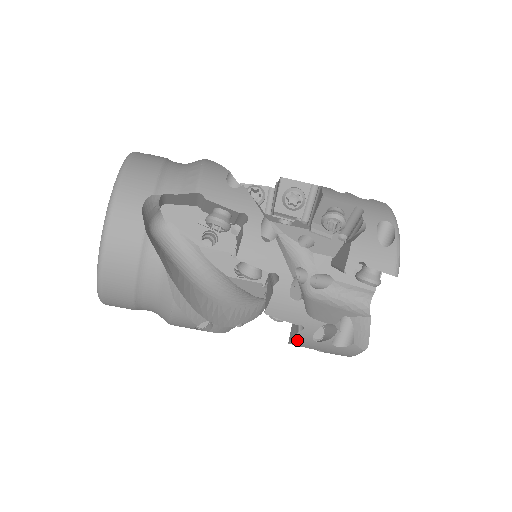
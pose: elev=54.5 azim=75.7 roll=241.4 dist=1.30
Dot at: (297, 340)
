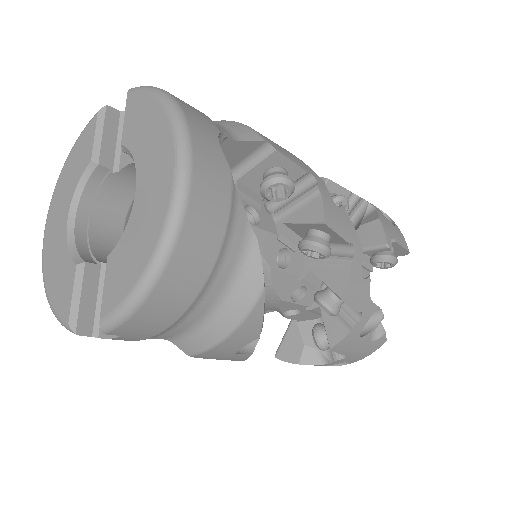
Dot at: (345, 339)
